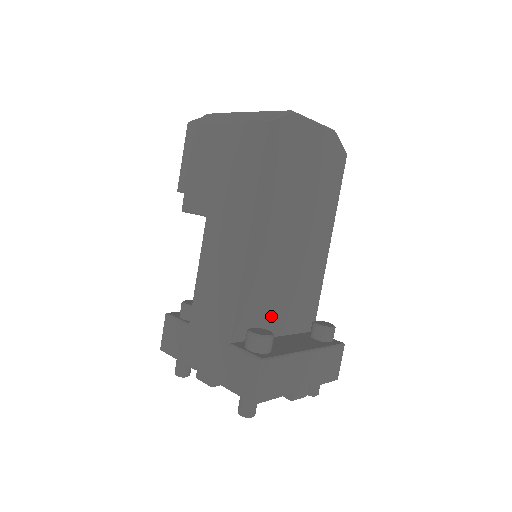
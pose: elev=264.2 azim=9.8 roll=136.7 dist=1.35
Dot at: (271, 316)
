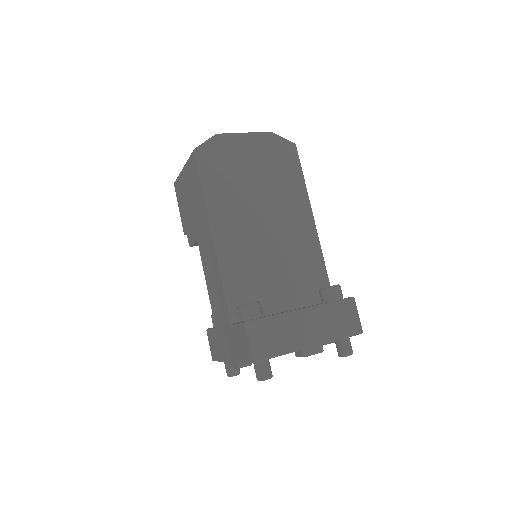
Dot at: (270, 294)
